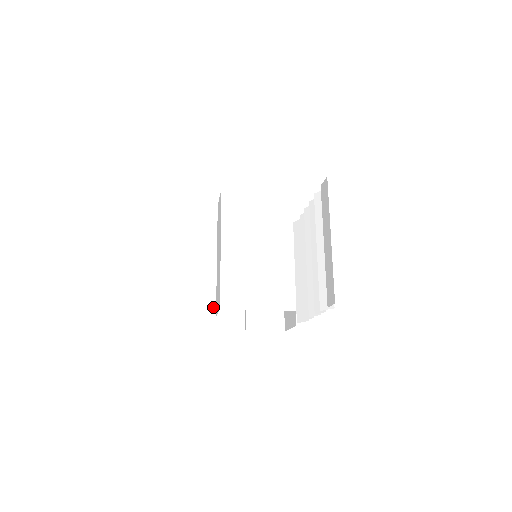
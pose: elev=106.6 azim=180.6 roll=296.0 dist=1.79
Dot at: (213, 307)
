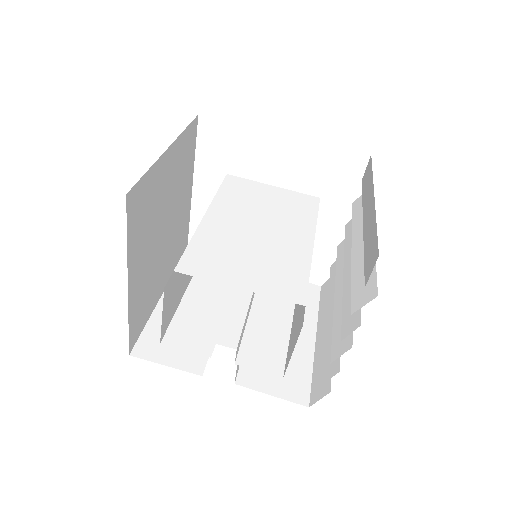
Dot at: occluded
